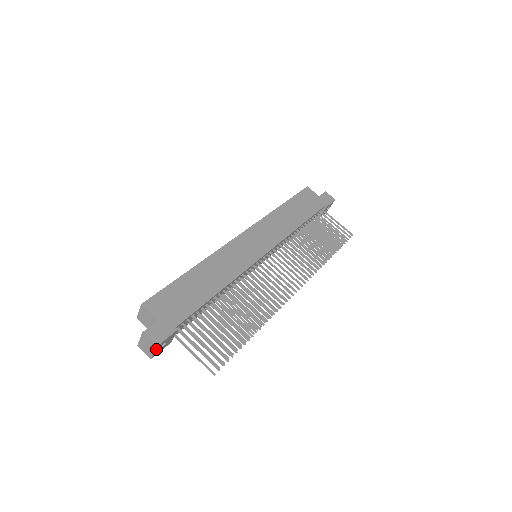
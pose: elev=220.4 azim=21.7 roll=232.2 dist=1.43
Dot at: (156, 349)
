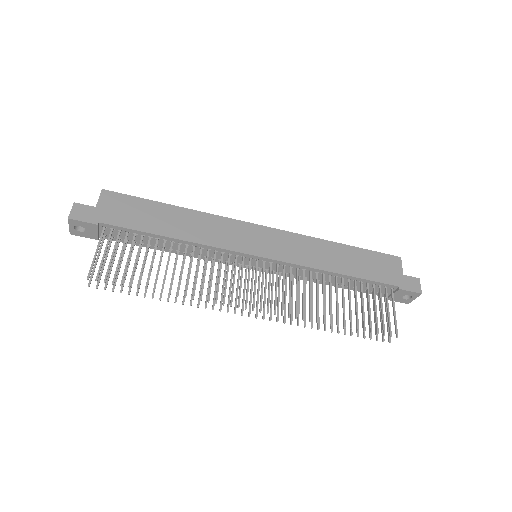
Dot at: (70, 223)
